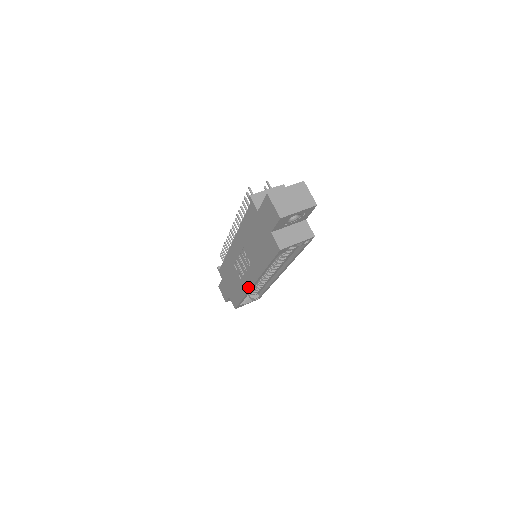
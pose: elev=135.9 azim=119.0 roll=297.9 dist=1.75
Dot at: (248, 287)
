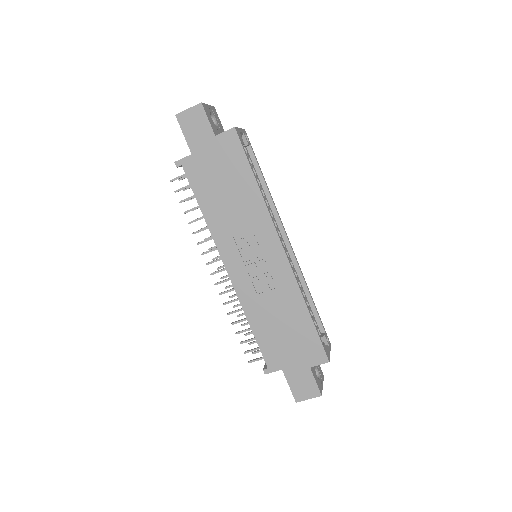
Dot at: (287, 269)
